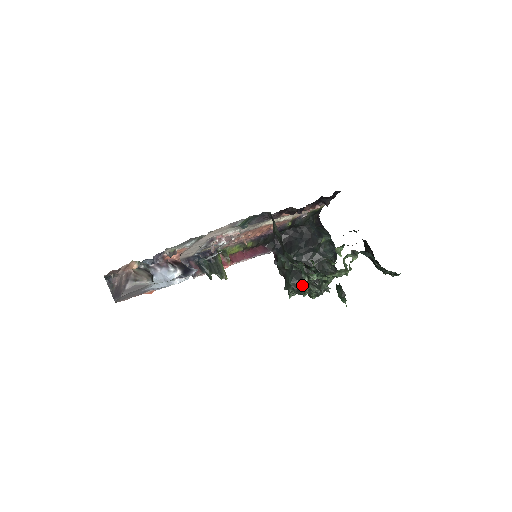
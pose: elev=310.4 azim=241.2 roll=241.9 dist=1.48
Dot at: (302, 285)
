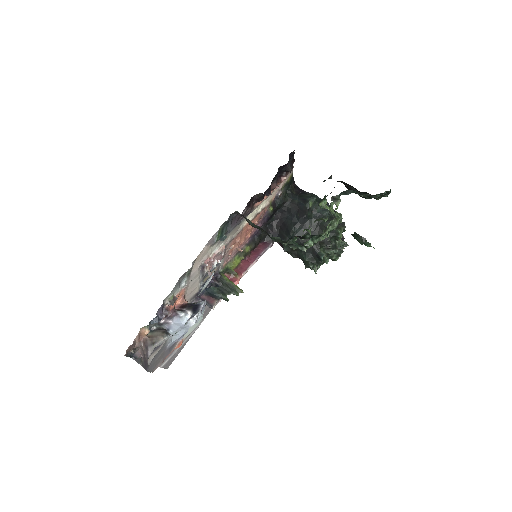
Dot at: (317, 255)
